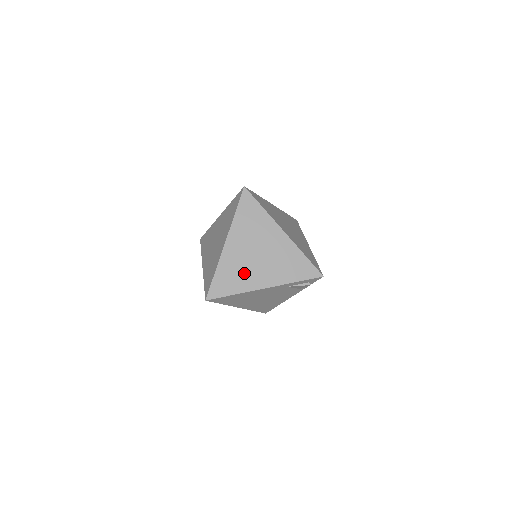
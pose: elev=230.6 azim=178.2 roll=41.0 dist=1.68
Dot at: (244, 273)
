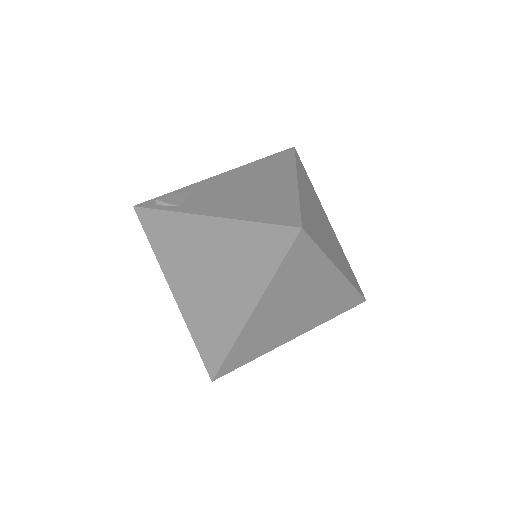
Dot at: (271, 335)
